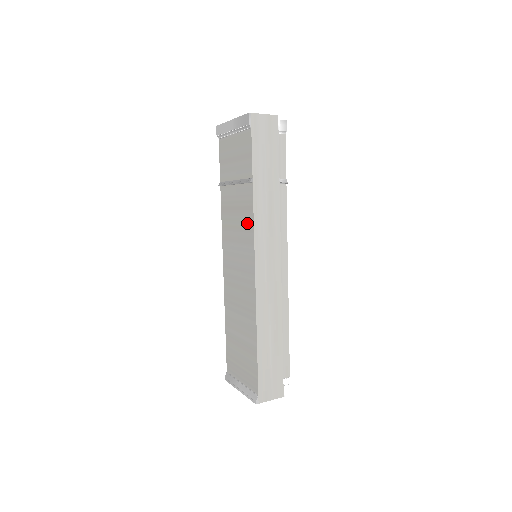
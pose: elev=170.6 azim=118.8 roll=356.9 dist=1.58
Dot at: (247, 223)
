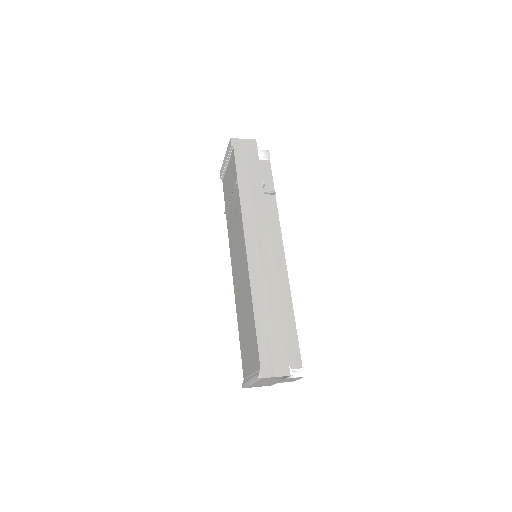
Dot at: (239, 219)
